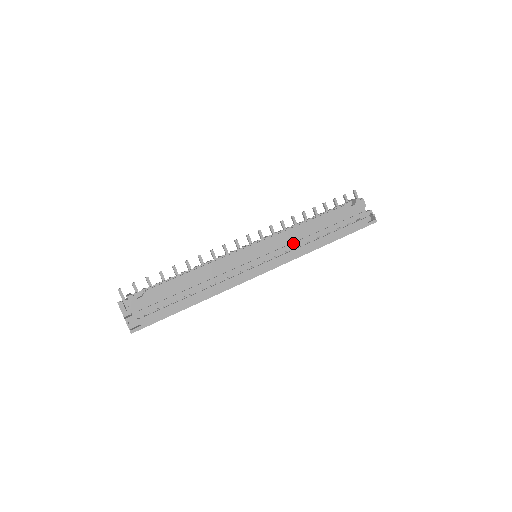
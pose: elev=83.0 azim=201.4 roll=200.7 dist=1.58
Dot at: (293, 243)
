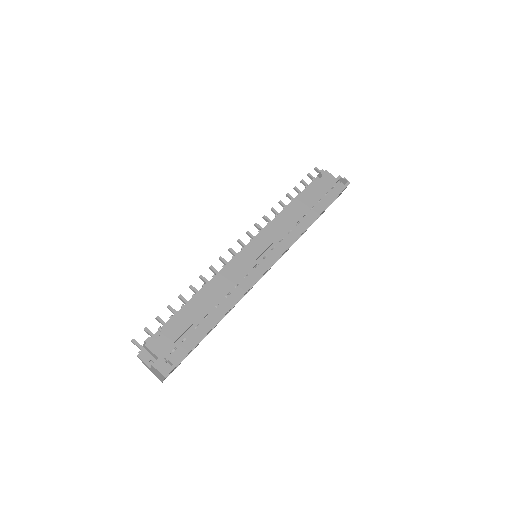
Dot at: (285, 228)
